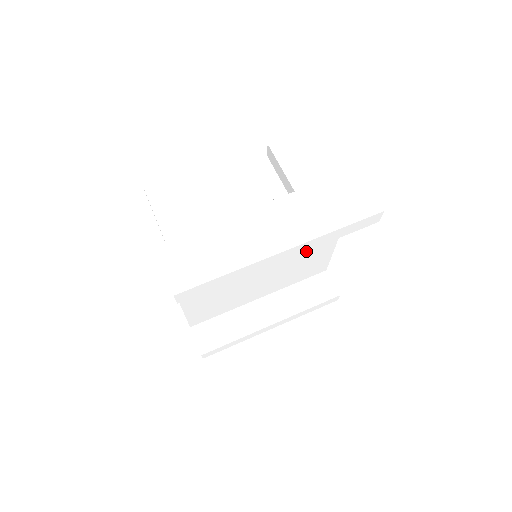
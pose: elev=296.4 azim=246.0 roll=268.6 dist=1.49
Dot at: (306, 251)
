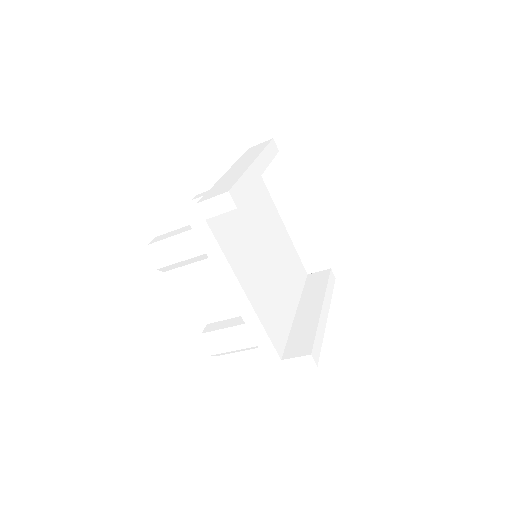
Dot at: (277, 236)
